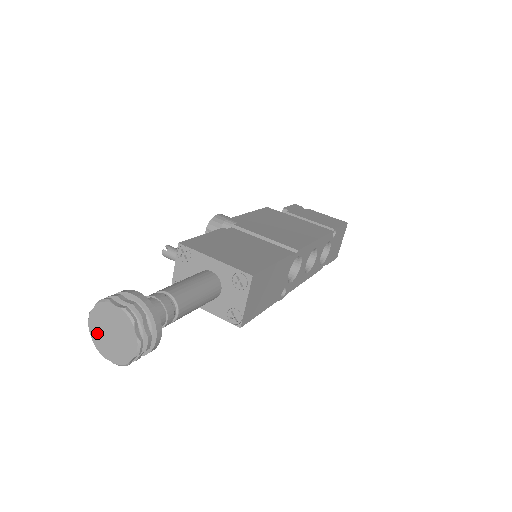
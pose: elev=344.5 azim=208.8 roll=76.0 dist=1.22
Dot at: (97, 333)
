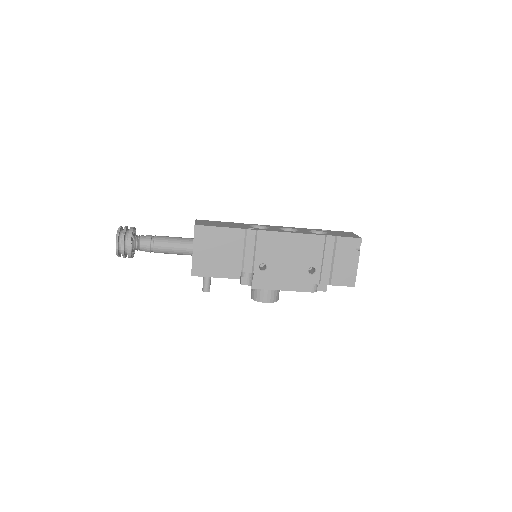
Dot at: occluded
